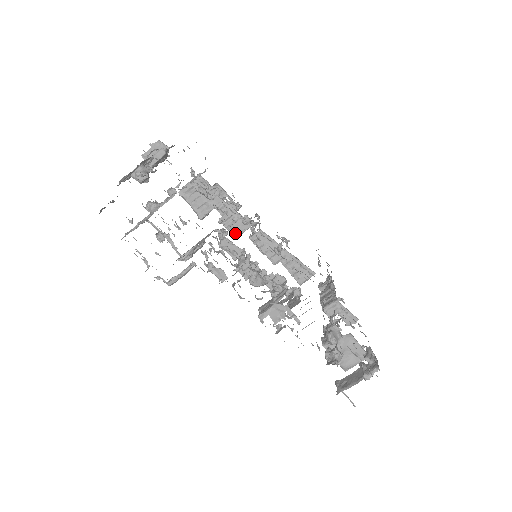
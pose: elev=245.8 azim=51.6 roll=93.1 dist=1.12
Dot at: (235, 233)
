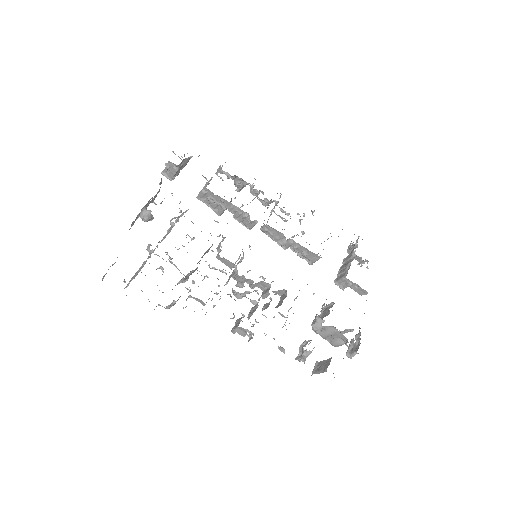
Dot at: (247, 227)
